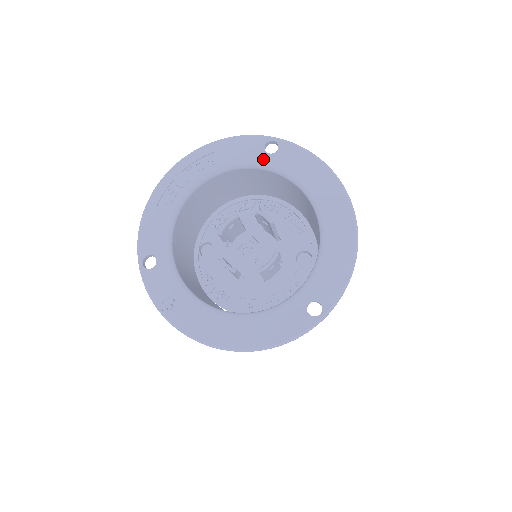
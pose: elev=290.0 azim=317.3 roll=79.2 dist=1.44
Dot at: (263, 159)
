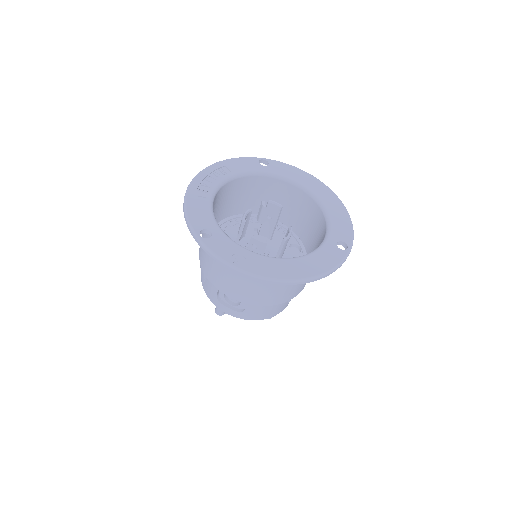
Dot at: (262, 169)
